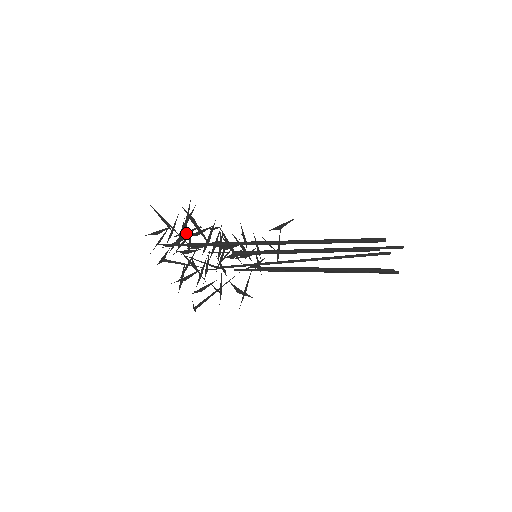
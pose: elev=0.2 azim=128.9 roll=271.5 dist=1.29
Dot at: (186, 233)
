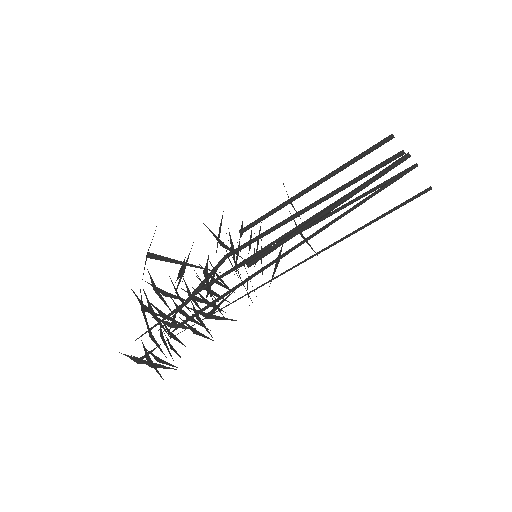
Dot at: (192, 298)
